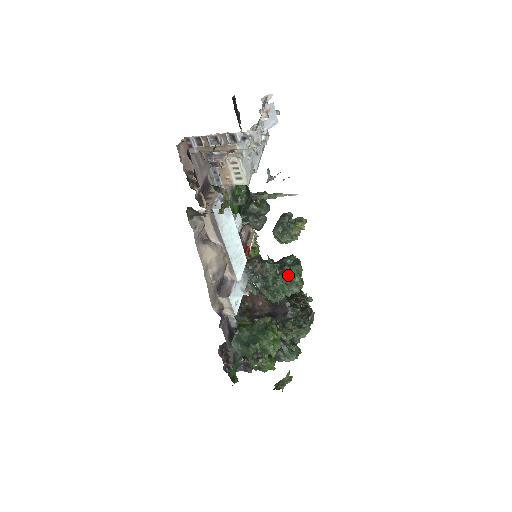
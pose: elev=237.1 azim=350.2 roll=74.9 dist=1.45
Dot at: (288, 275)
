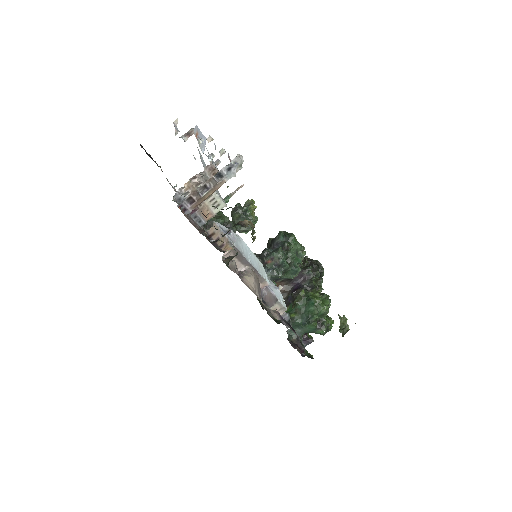
Dot at: (291, 249)
